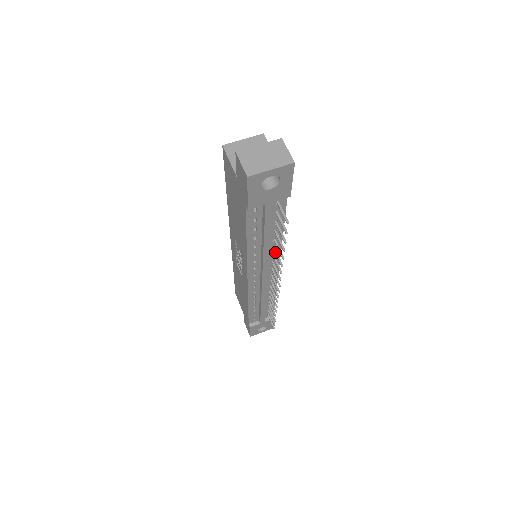
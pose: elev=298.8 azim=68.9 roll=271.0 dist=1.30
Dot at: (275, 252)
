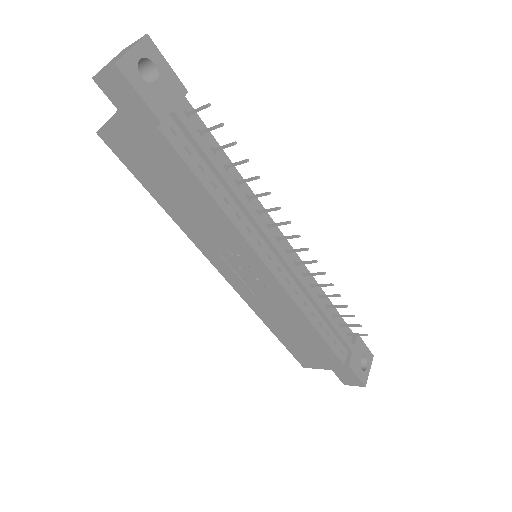
Dot at: (252, 197)
